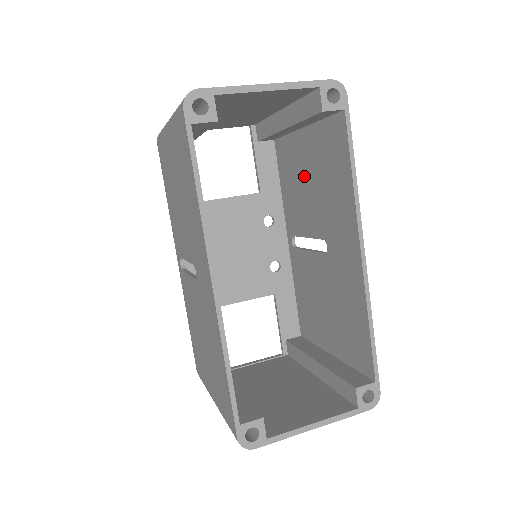
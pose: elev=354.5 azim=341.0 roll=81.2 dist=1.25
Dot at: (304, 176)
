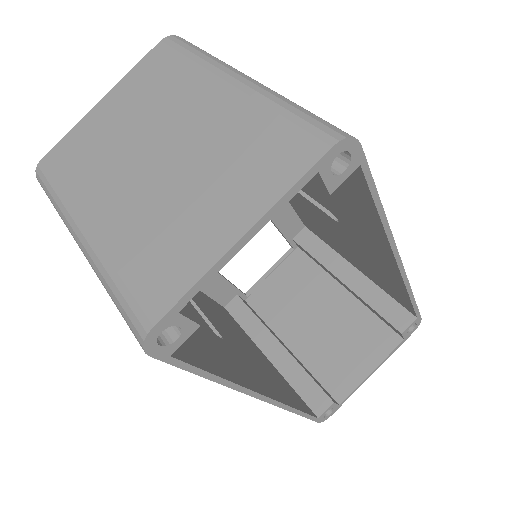
Dot at: occluded
